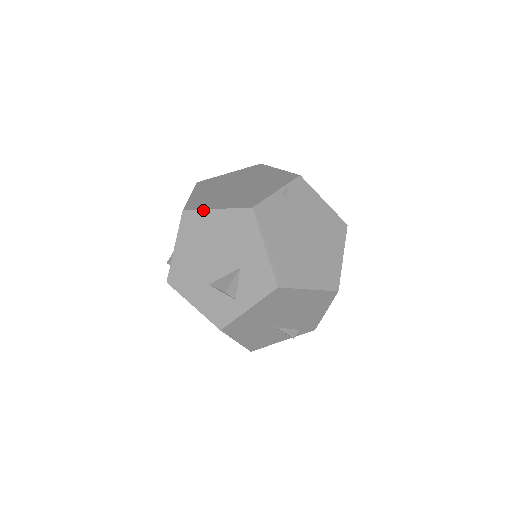
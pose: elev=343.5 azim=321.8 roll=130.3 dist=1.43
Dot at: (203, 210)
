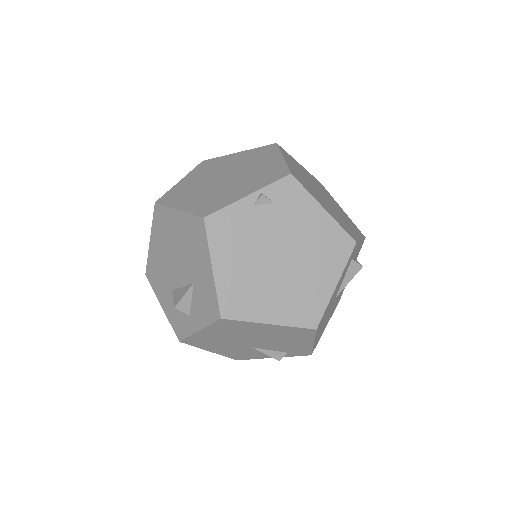
Dot at: (168, 207)
